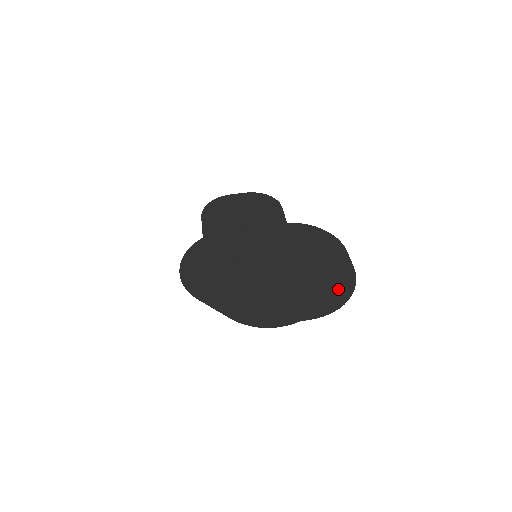
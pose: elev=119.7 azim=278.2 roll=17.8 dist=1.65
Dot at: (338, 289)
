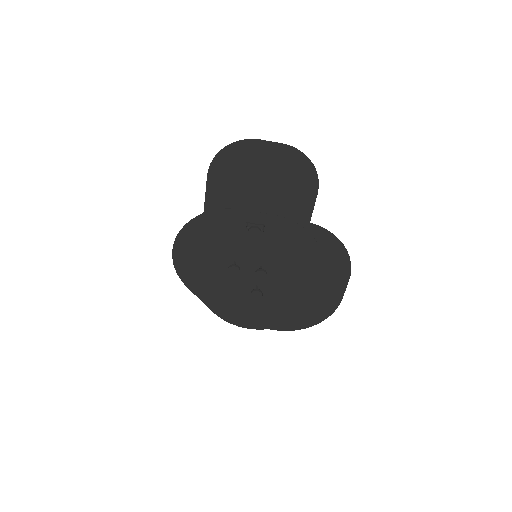
Dot at: (313, 314)
